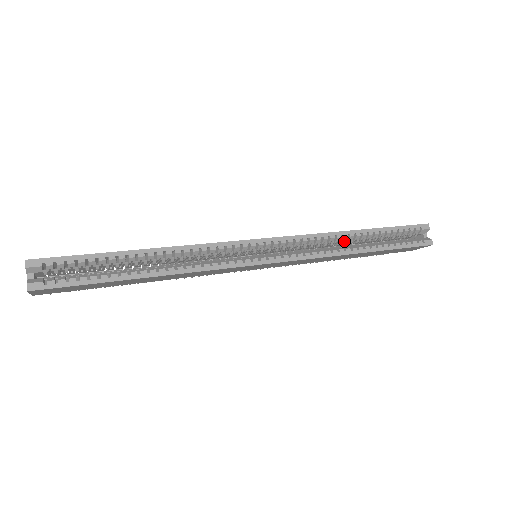
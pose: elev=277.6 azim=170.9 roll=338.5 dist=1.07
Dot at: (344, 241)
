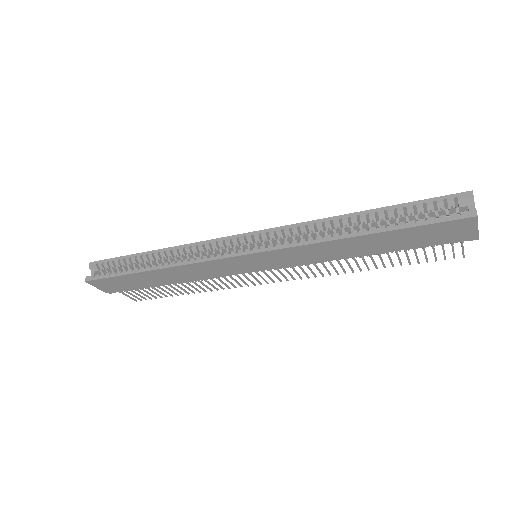
Dot at: (339, 228)
